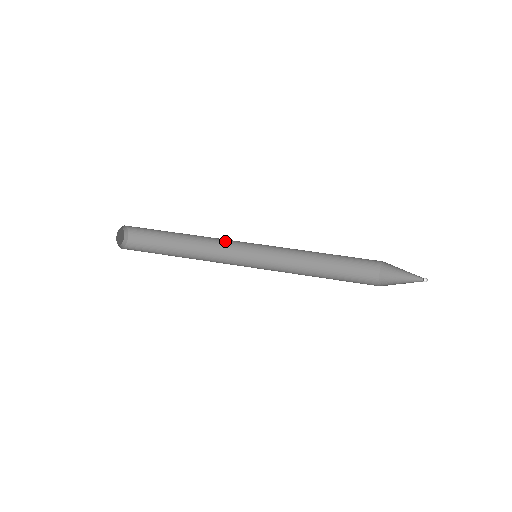
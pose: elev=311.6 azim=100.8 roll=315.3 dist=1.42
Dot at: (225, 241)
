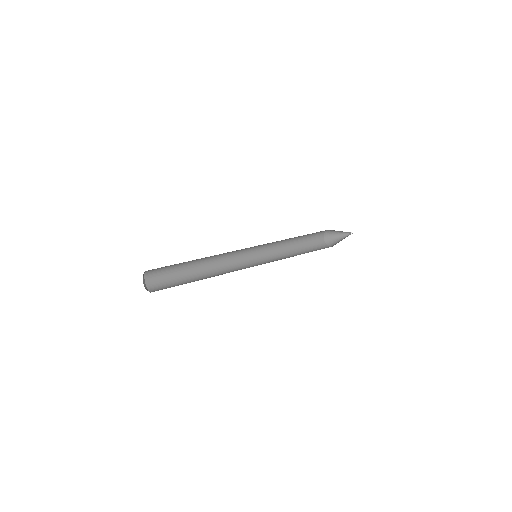
Dot at: (227, 256)
